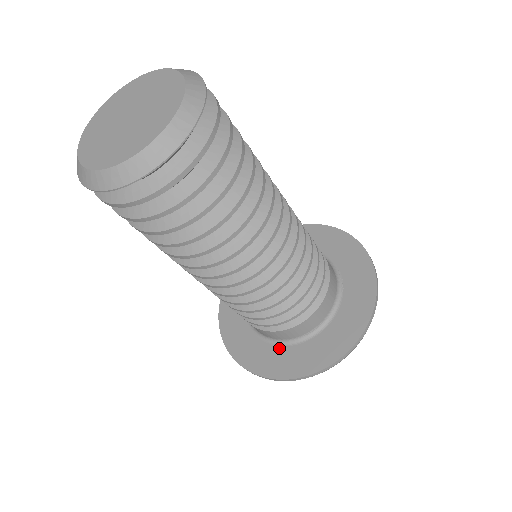
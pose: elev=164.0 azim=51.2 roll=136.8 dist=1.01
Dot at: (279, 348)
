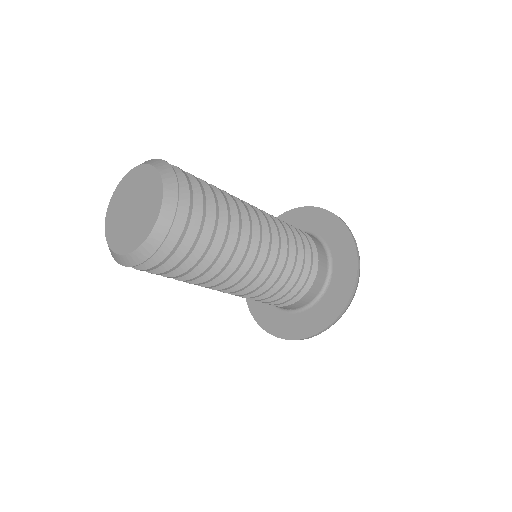
Dot at: occluded
